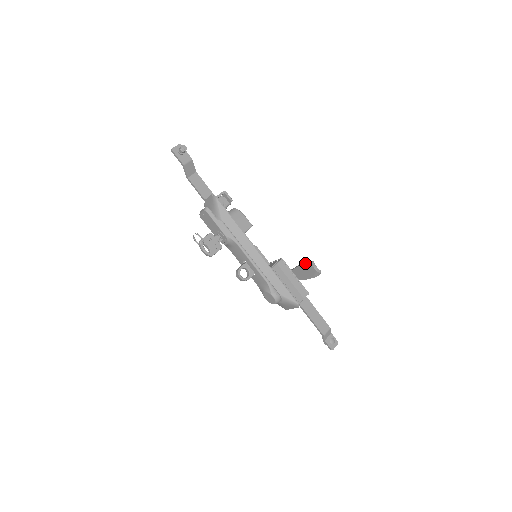
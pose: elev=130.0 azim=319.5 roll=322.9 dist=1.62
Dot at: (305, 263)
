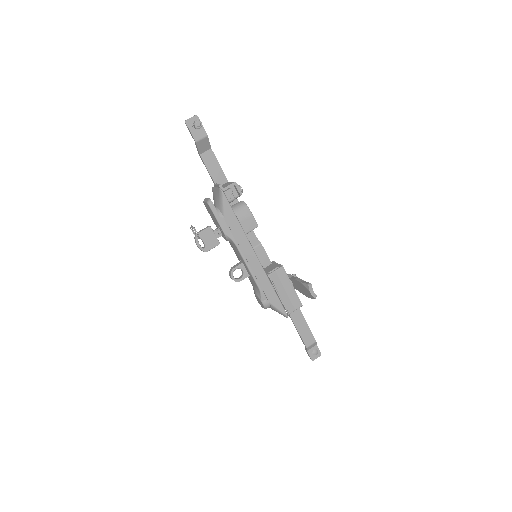
Dot at: (303, 283)
